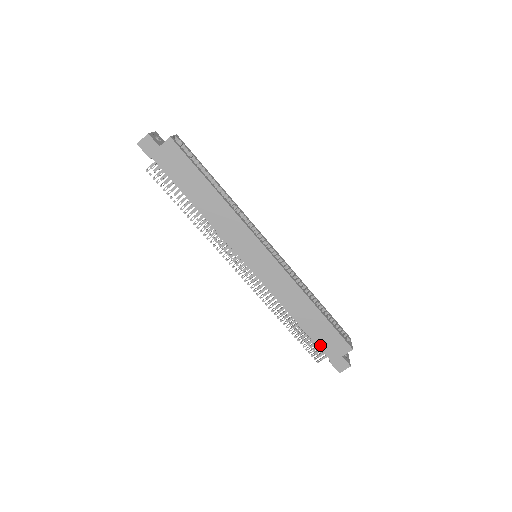
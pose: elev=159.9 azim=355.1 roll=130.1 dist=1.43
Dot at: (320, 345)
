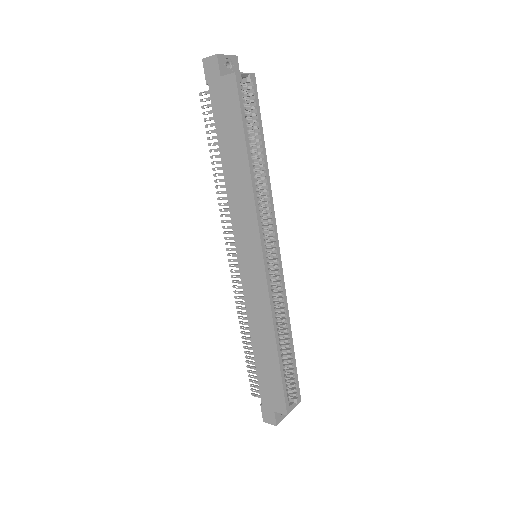
Dot at: (261, 384)
